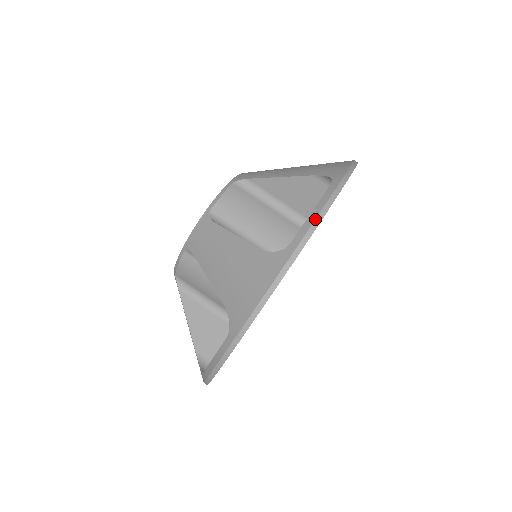
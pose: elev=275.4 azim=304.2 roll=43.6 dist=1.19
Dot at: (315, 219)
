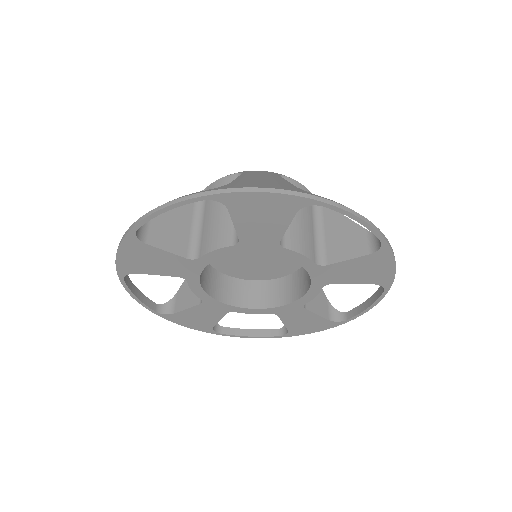
Dot at: occluded
